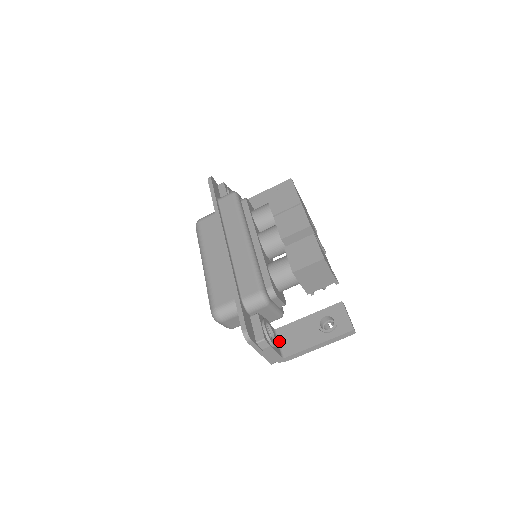
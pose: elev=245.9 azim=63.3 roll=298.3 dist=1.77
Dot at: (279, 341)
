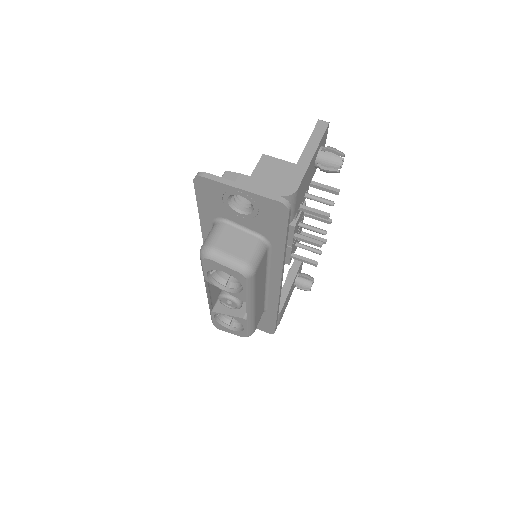
Dot at: occluded
